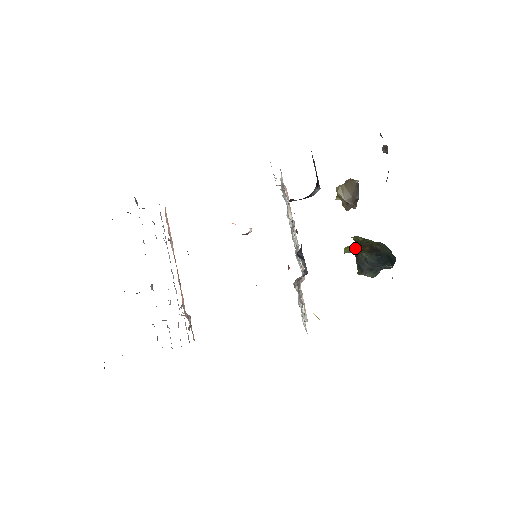
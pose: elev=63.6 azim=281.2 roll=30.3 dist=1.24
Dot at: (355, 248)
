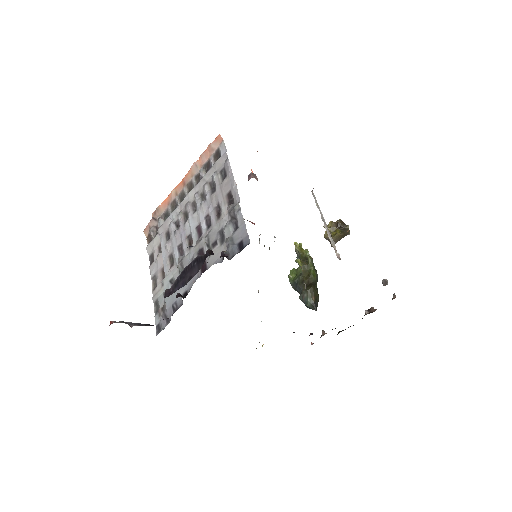
Dot at: (304, 269)
